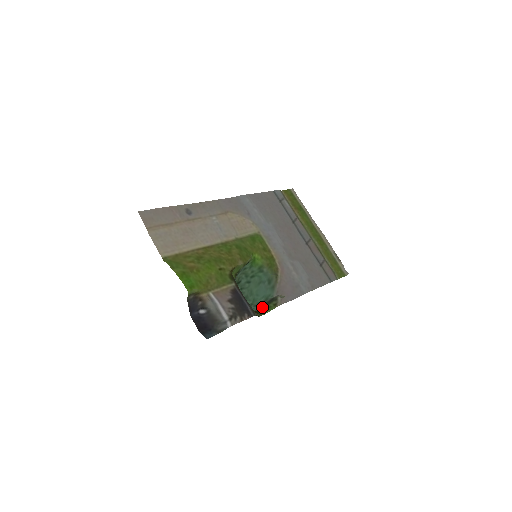
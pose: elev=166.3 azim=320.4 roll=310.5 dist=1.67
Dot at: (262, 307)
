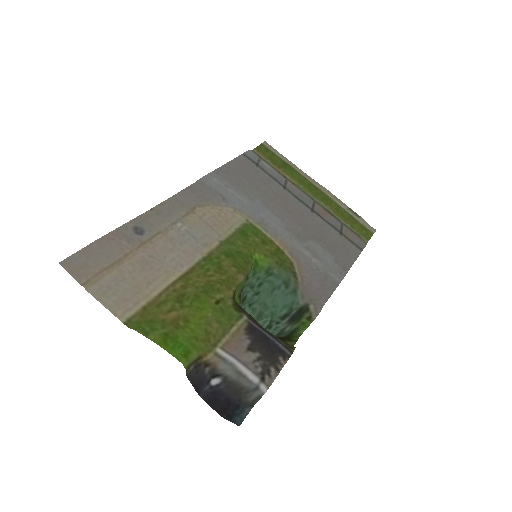
Dot at: (290, 325)
